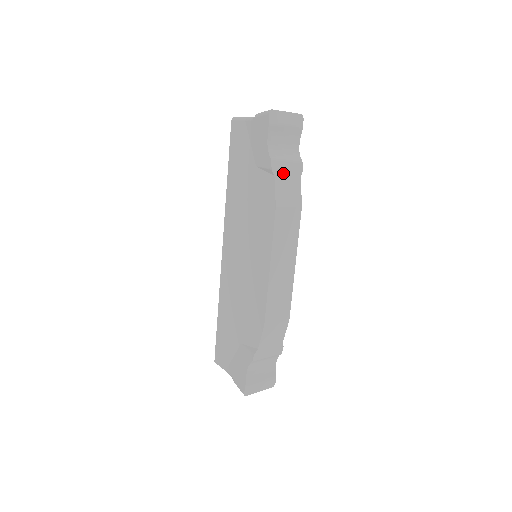
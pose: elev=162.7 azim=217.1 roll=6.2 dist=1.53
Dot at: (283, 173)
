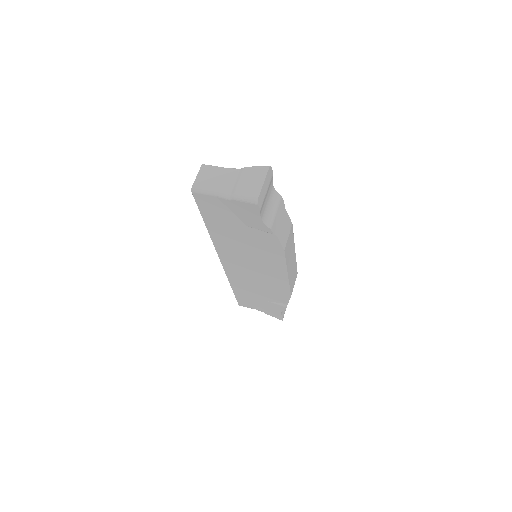
Dot at: (278, 224)
